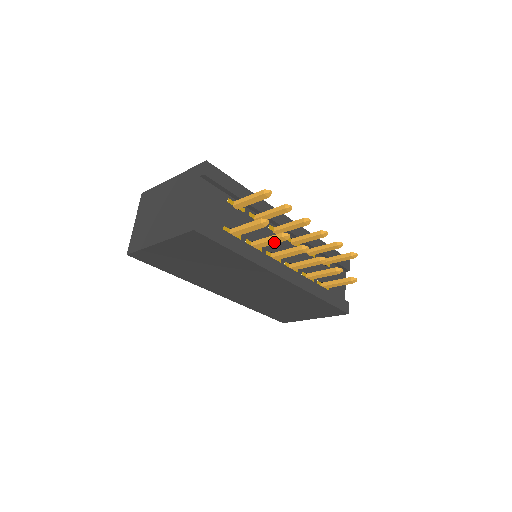
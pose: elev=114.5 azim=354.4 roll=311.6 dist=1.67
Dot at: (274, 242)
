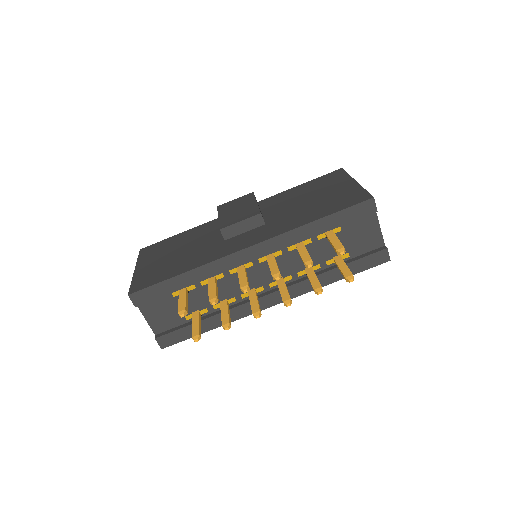
Dot at: occluded
